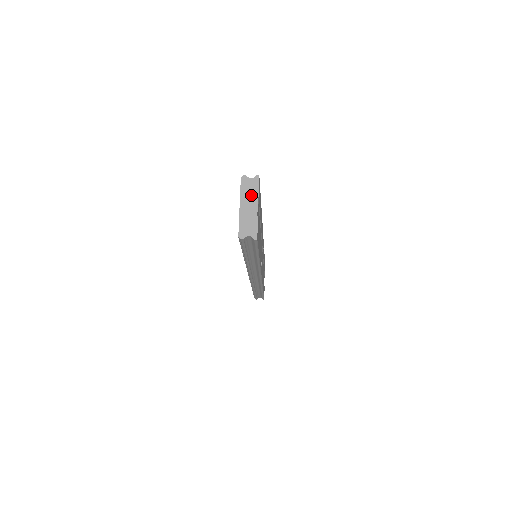
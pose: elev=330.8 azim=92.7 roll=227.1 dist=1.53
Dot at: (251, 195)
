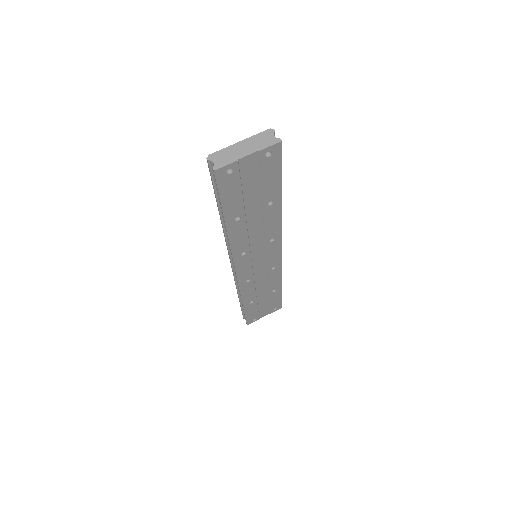
Dot at: (257, 144)
